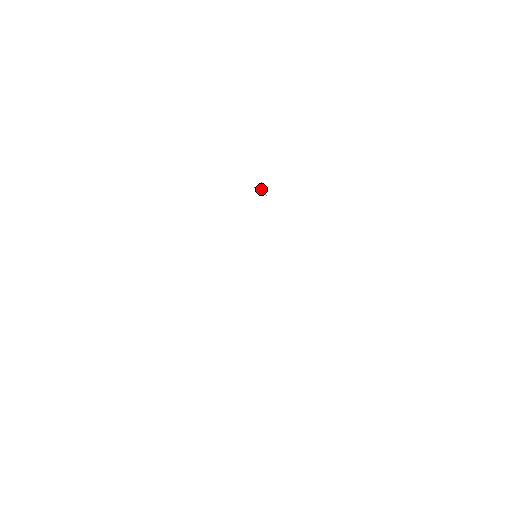
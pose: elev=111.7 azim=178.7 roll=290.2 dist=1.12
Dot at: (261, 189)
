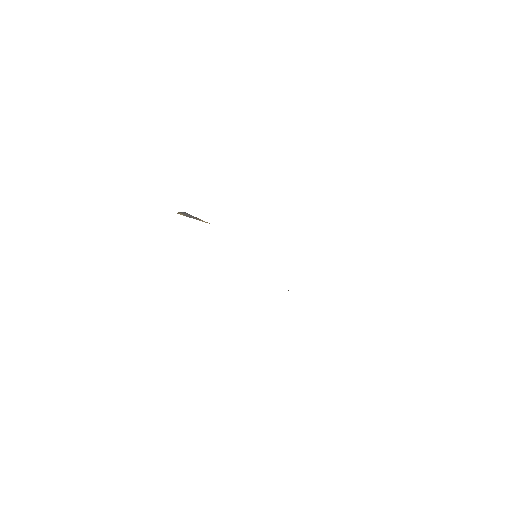
Dot at: occluded
